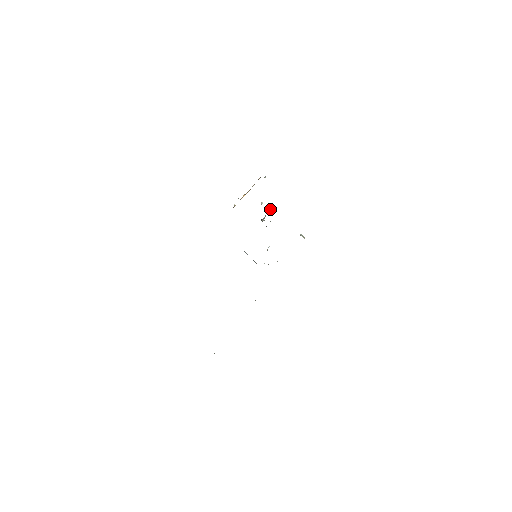
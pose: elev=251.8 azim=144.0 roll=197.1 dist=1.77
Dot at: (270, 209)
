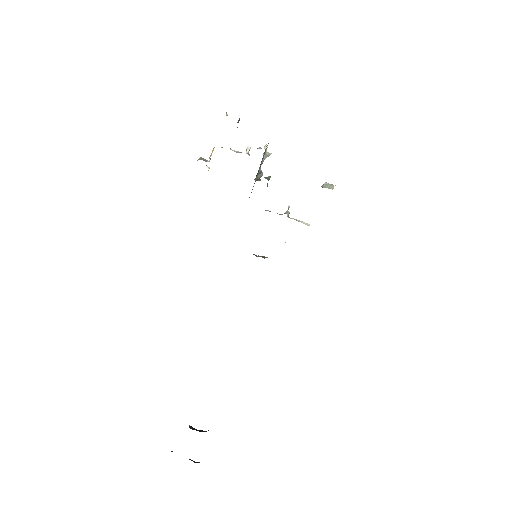
Dot at: occluded
